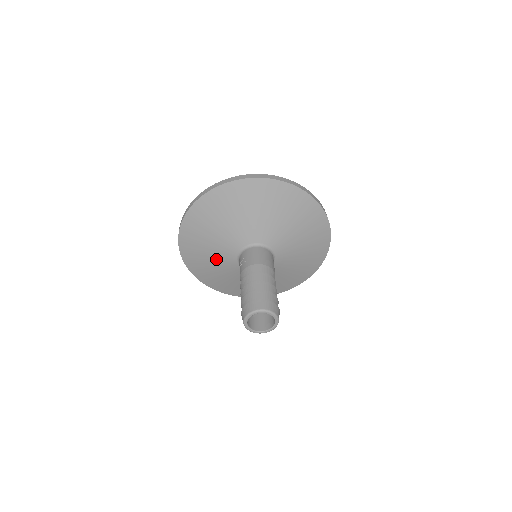
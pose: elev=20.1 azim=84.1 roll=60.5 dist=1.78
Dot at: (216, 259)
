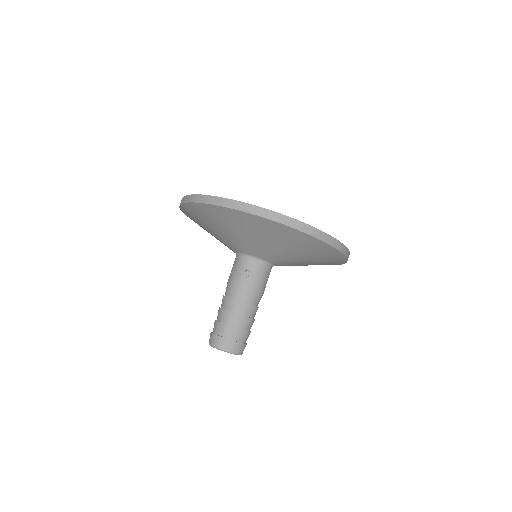
Dot at: (218, 234)
